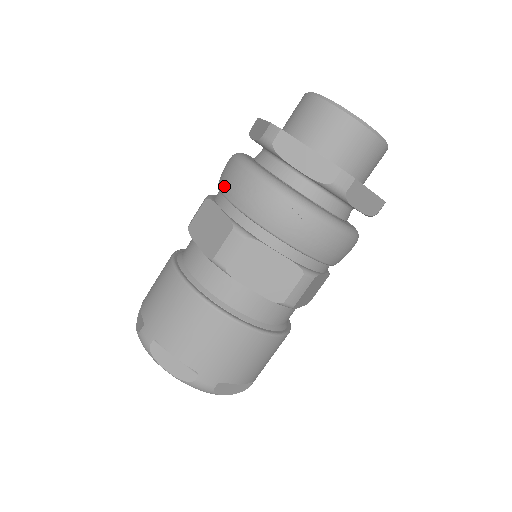
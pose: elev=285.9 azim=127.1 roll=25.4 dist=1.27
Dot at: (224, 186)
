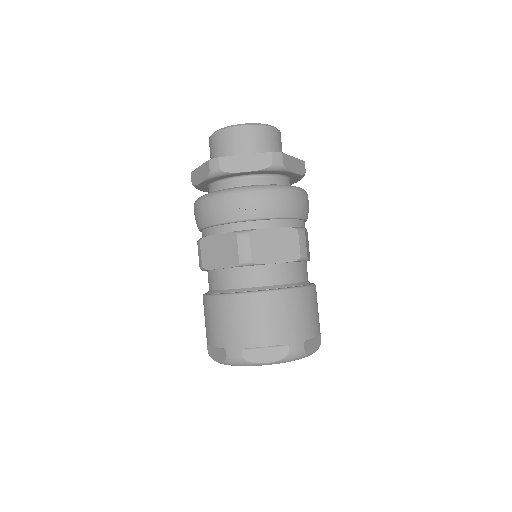
Dot at: (208, 220)
